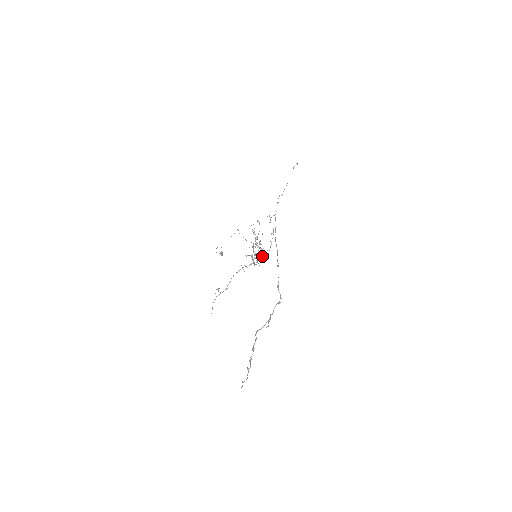
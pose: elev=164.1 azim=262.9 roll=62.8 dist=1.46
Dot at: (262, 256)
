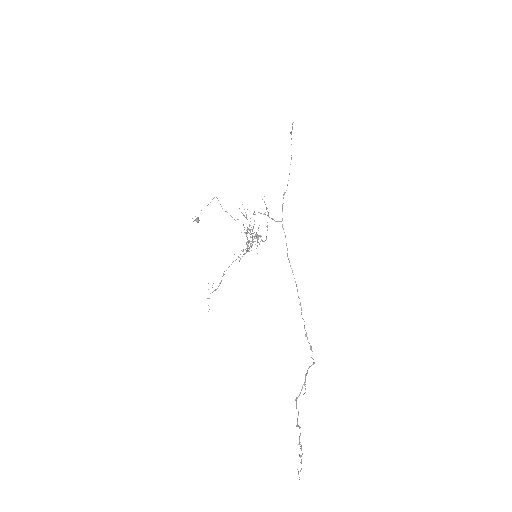
Dot at: occluded
